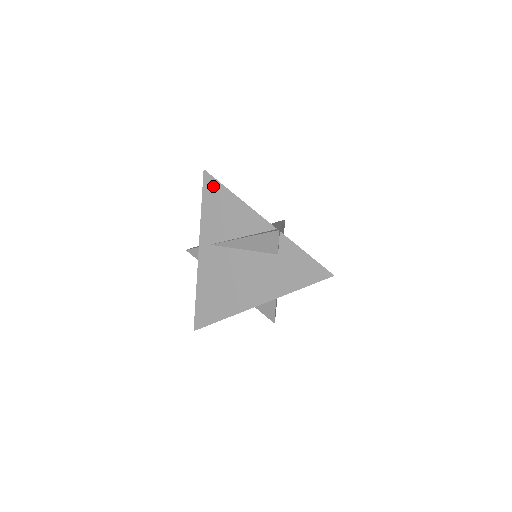
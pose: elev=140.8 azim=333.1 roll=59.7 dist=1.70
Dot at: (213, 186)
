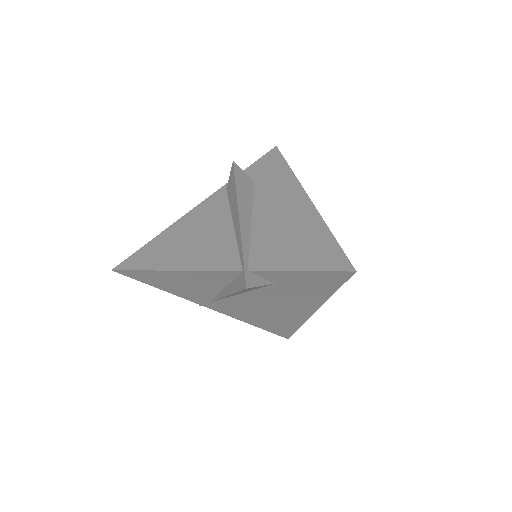
Dot at: (140, 275)
